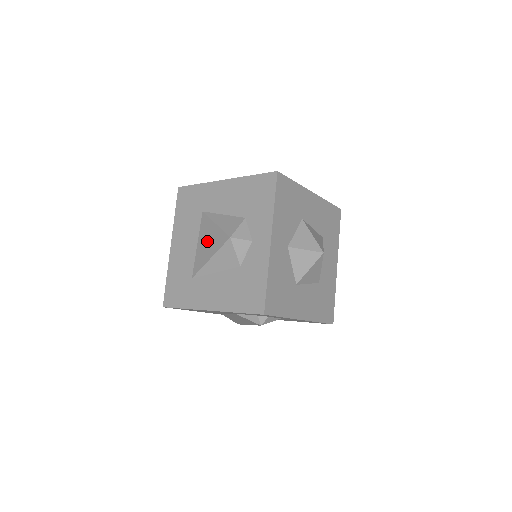
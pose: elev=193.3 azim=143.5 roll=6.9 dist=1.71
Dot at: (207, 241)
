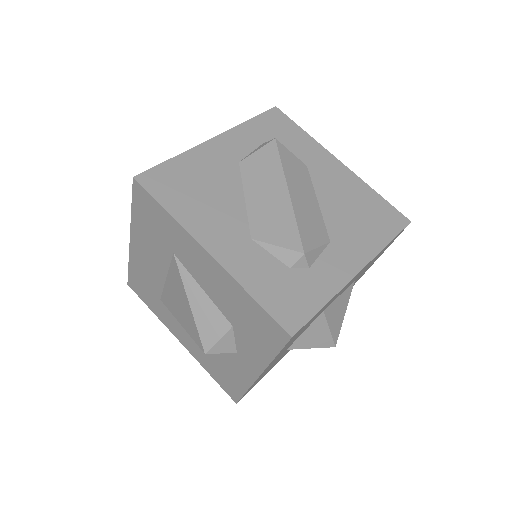
Dot at: (178, 301)
